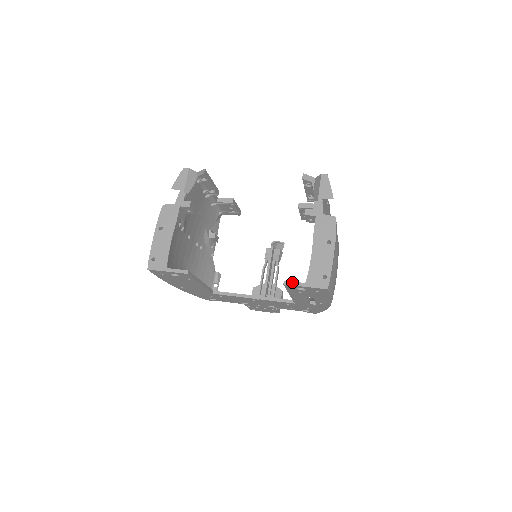
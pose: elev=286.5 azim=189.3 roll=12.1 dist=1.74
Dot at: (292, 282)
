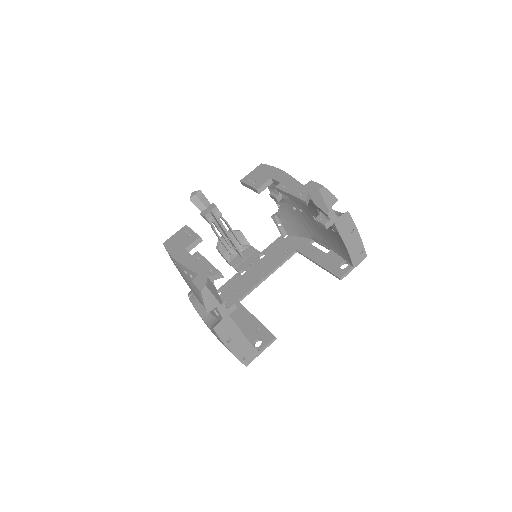
Dot at: (345, 274)
